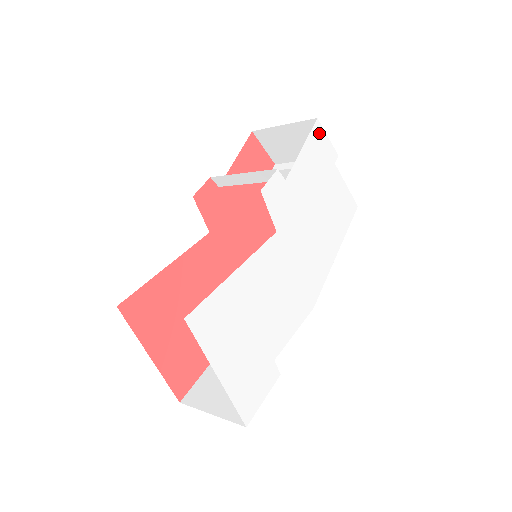
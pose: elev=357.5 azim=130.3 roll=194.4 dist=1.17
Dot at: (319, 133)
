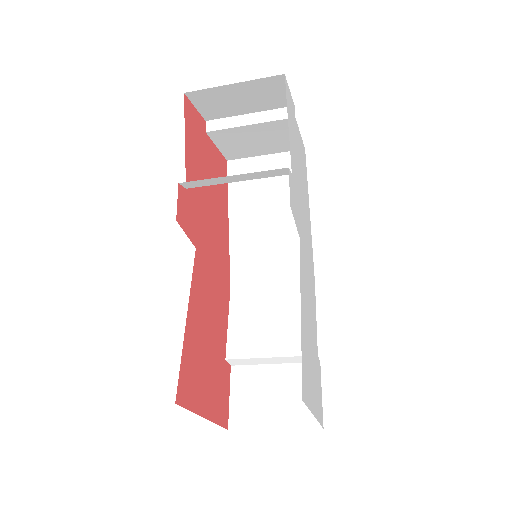
Dot at: (287, 92)
